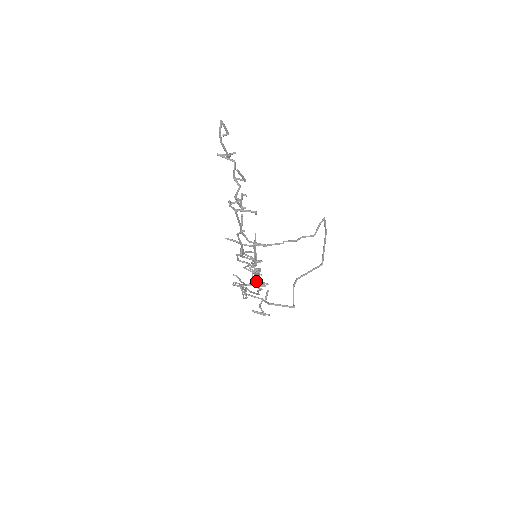
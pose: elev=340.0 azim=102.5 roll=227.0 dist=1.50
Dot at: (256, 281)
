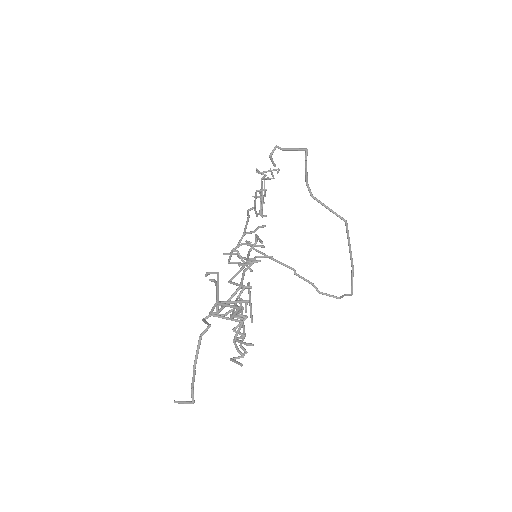
Dot at: (247, 259)
